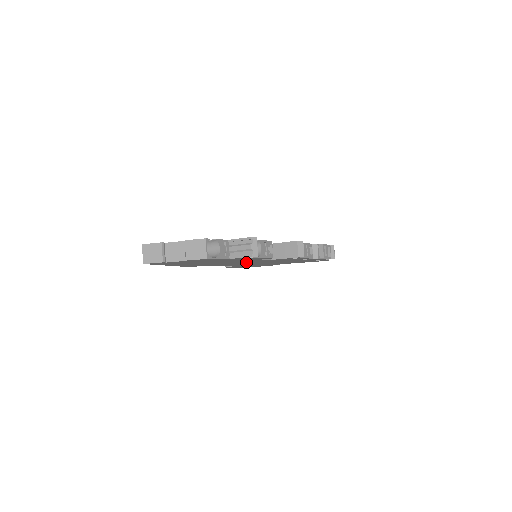
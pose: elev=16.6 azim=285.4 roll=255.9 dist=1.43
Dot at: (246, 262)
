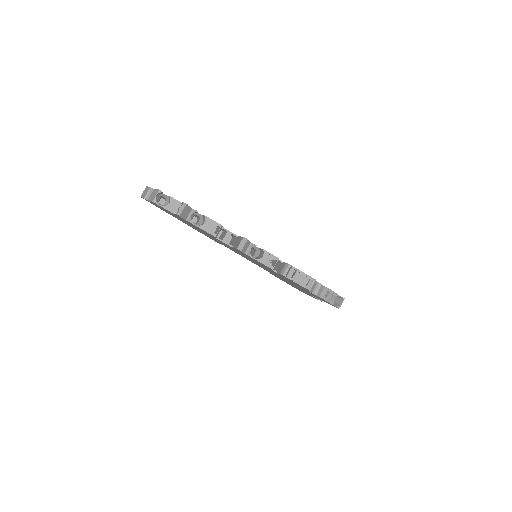
Dot at: (233, 249)
